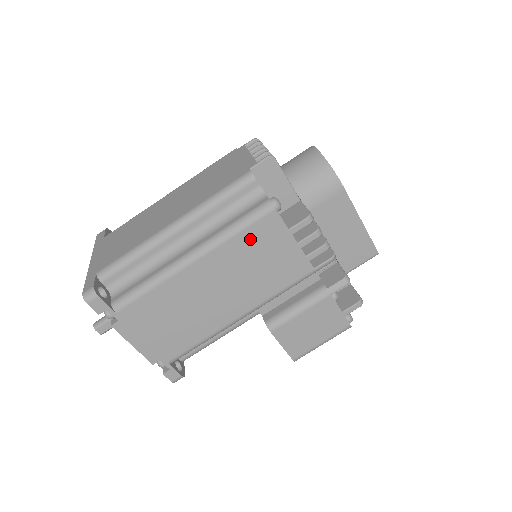
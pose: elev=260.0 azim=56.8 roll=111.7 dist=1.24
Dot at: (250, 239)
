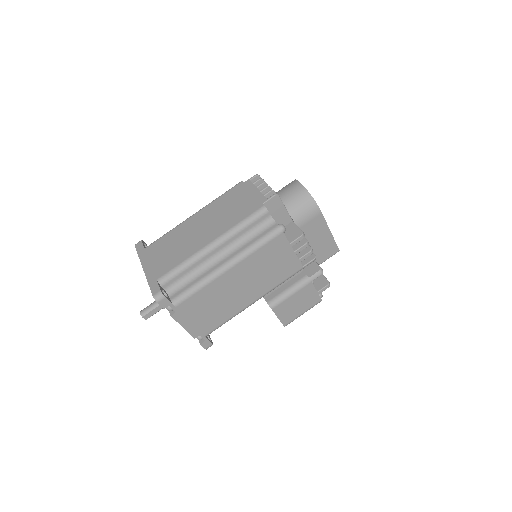
Dot at: (266, 252)
